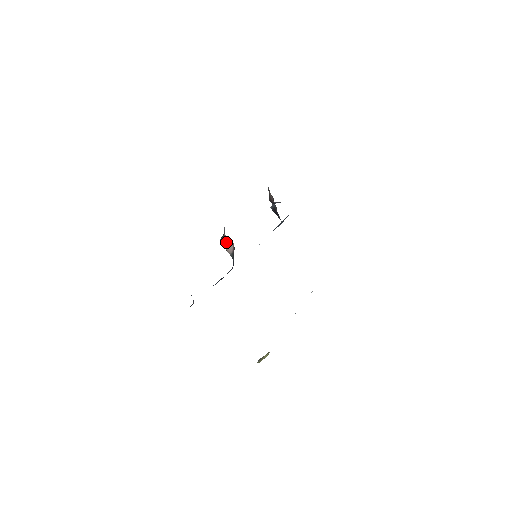
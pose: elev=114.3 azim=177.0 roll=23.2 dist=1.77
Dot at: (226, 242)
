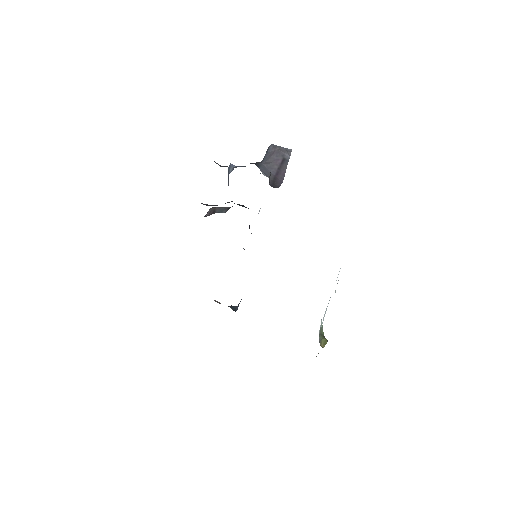
Dot at: occluded
